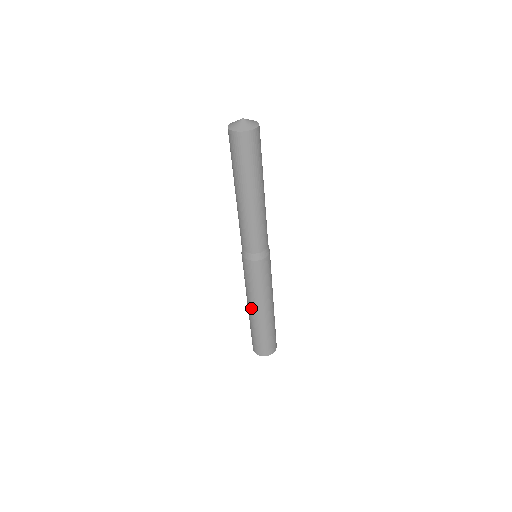
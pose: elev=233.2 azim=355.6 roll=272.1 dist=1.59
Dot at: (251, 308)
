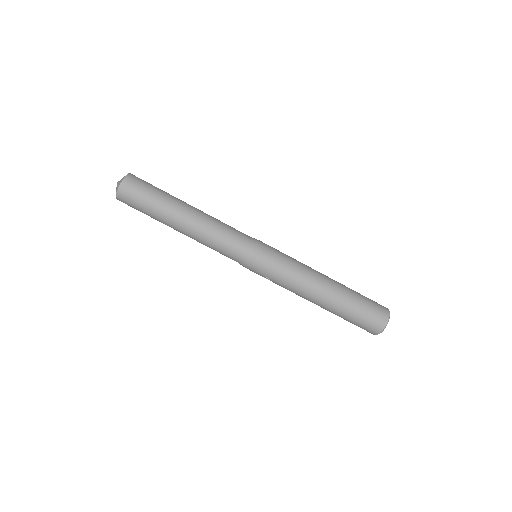
Dot at: (312, 296)
